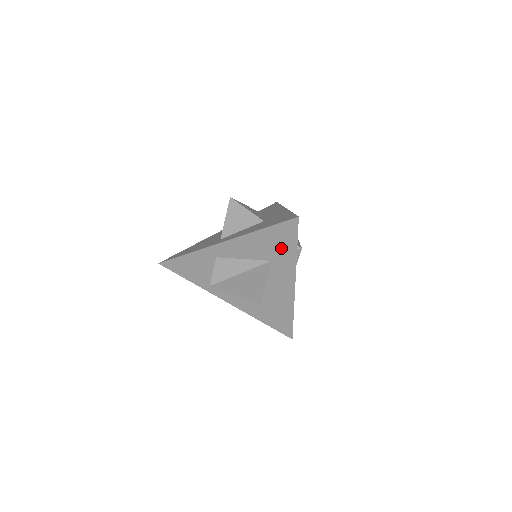
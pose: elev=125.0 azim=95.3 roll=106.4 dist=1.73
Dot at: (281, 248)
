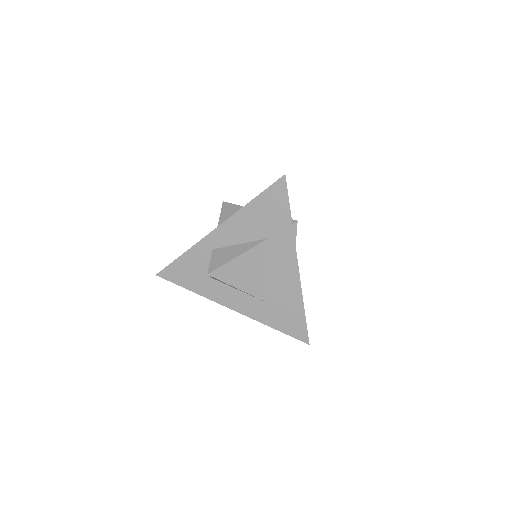
Dot at: (275, 218)
